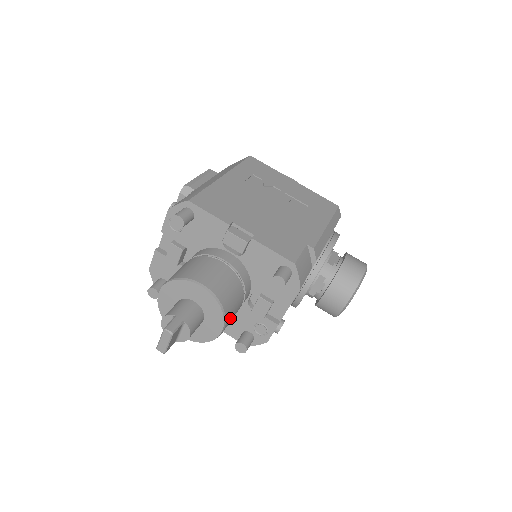
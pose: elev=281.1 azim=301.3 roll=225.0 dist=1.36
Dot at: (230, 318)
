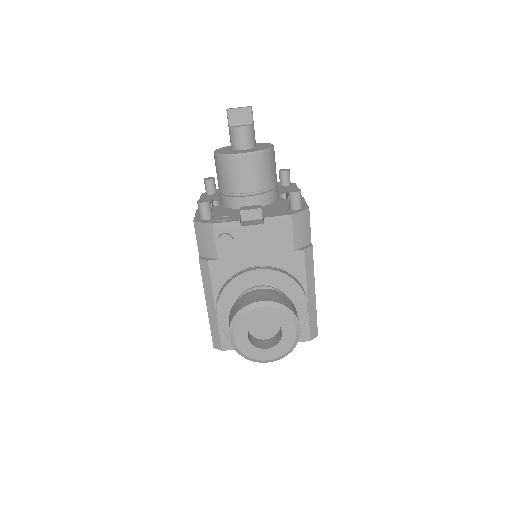
Dot at: (252, 165)
